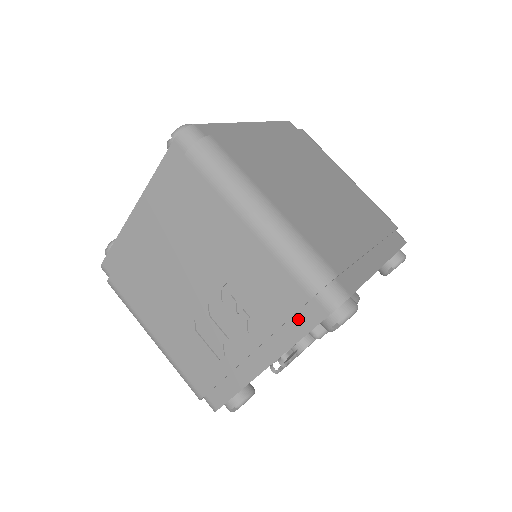
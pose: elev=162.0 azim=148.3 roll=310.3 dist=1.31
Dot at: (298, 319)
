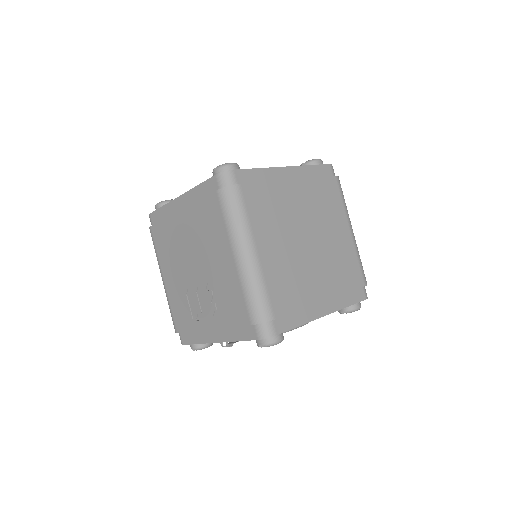
Dot at: (241, 330)
